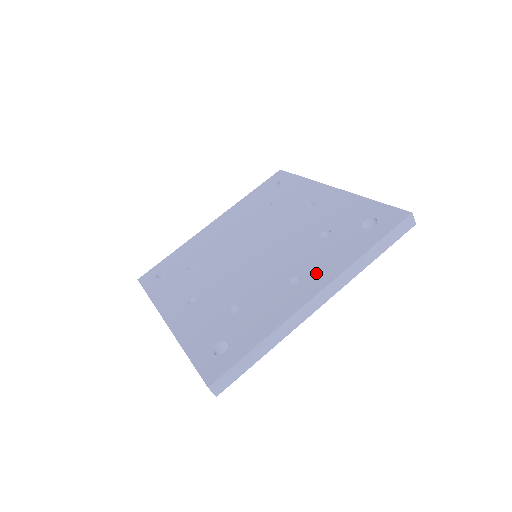
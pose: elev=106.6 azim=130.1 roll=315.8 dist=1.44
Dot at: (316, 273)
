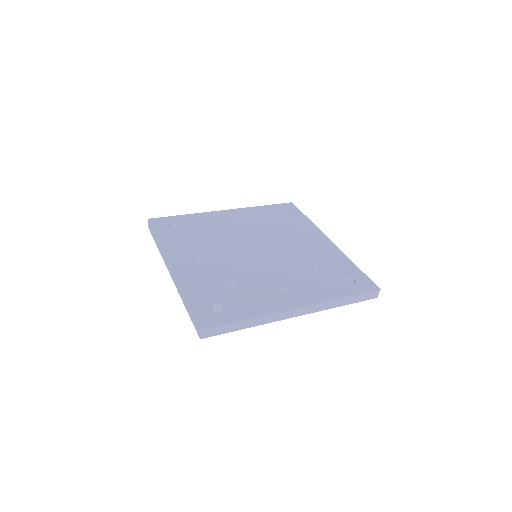
Dot at: (303, 293)
